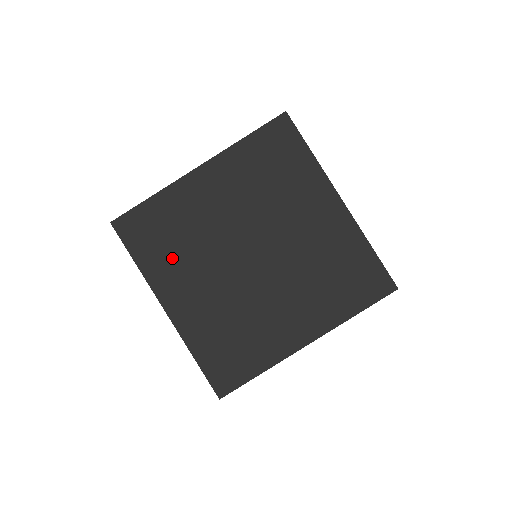
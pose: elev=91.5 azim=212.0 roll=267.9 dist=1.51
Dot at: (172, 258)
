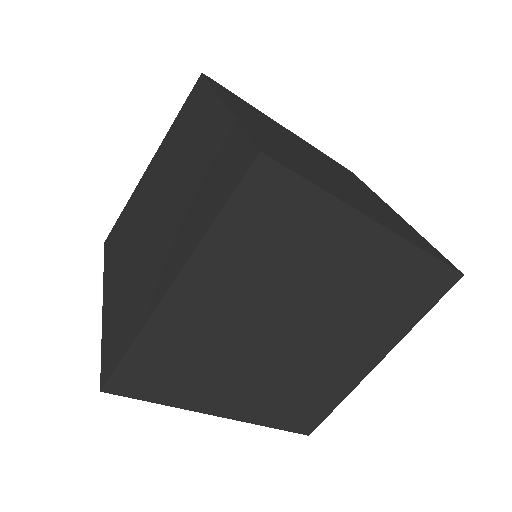
Dot at: (247, 111)
